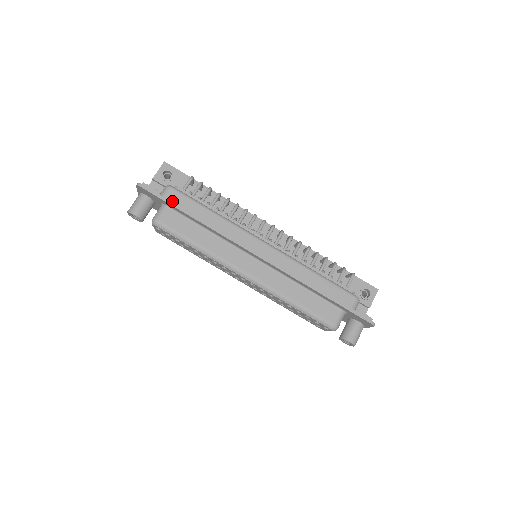
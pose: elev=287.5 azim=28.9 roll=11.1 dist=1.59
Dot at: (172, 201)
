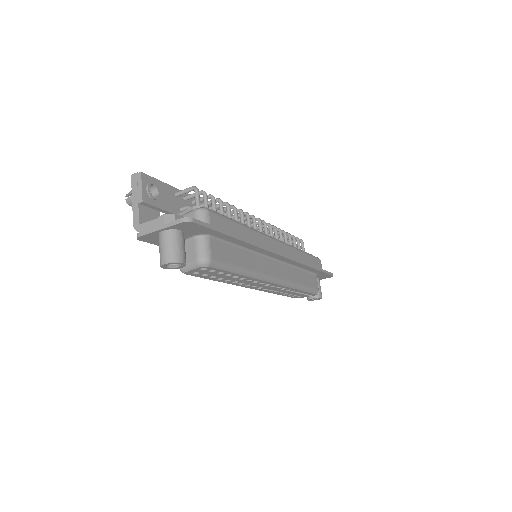
Dot at: occluded
